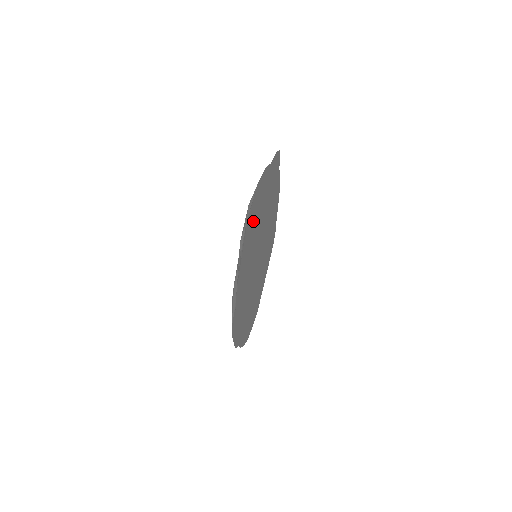
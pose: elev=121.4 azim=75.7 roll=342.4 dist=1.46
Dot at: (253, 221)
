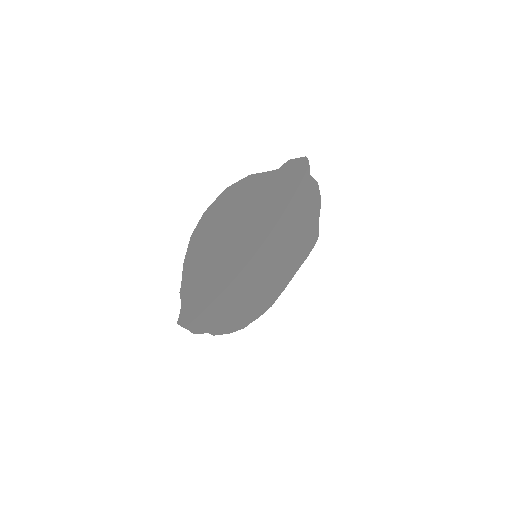
Dot at: (218, 225)
